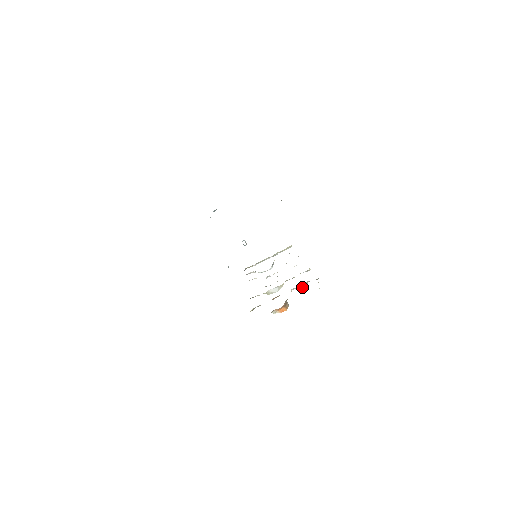
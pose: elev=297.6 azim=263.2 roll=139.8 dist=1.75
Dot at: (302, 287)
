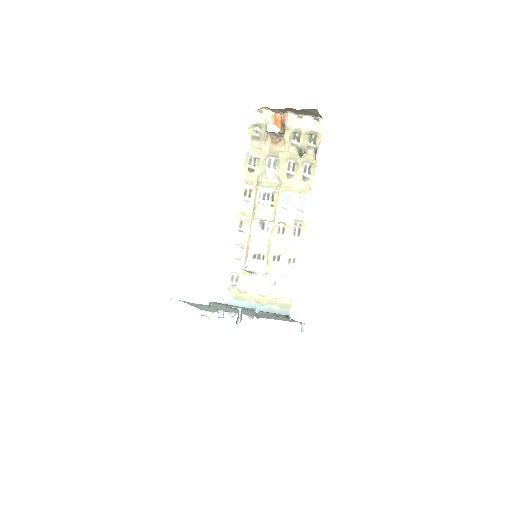
Dot at: (301, 147)
